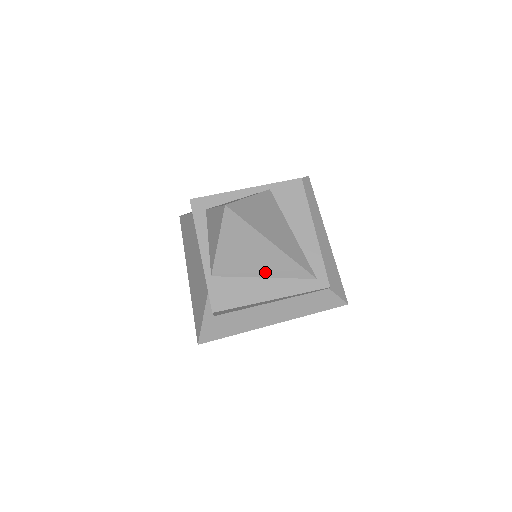
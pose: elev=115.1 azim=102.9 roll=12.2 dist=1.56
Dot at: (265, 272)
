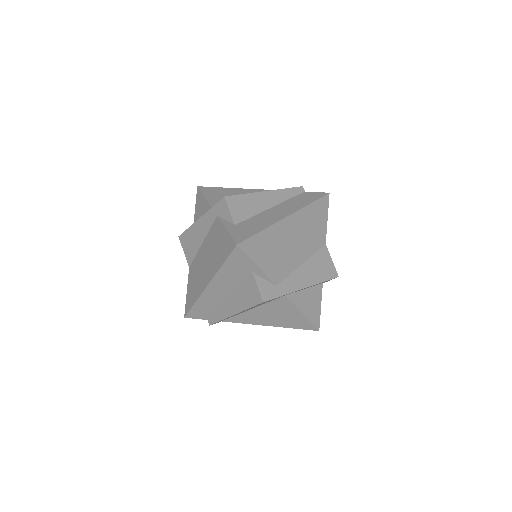
Dot at: occluded
